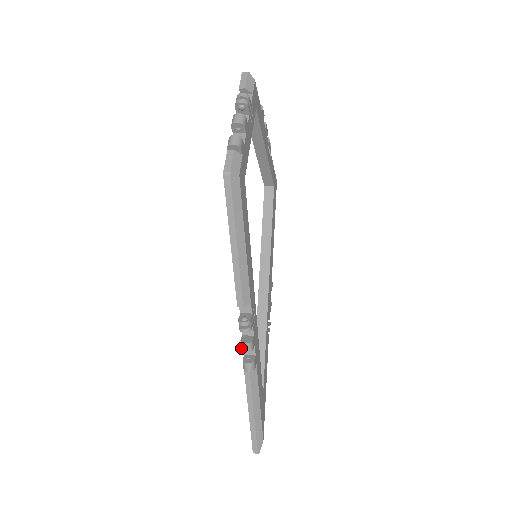
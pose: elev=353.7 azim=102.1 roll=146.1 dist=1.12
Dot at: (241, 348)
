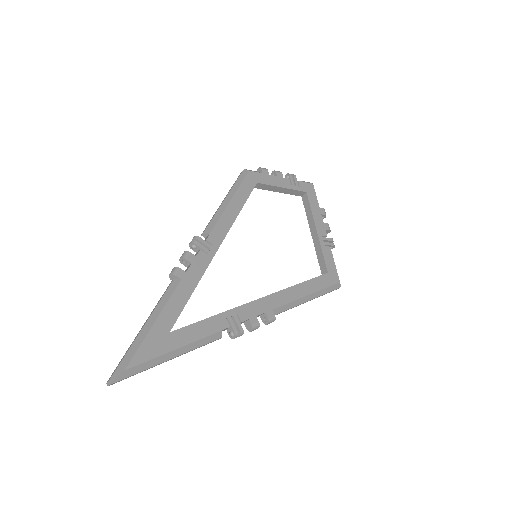
Dot at: (181, 261)
